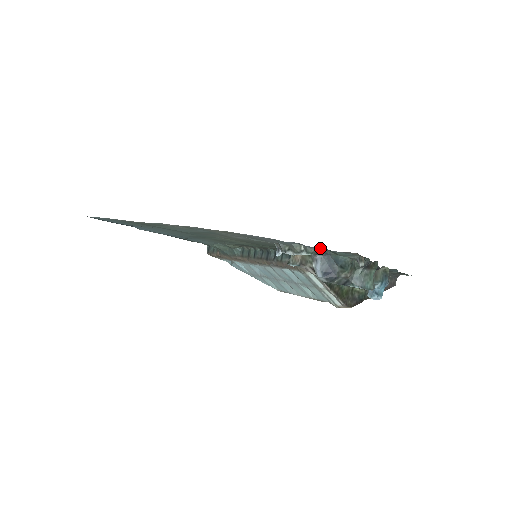
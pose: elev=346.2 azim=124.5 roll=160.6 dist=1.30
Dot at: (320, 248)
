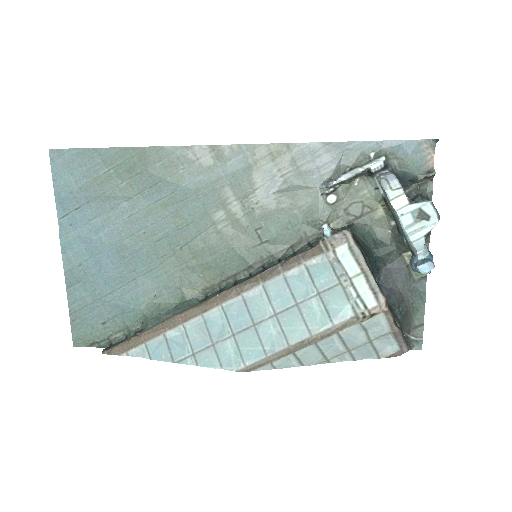
Dot at: (400, 140)
